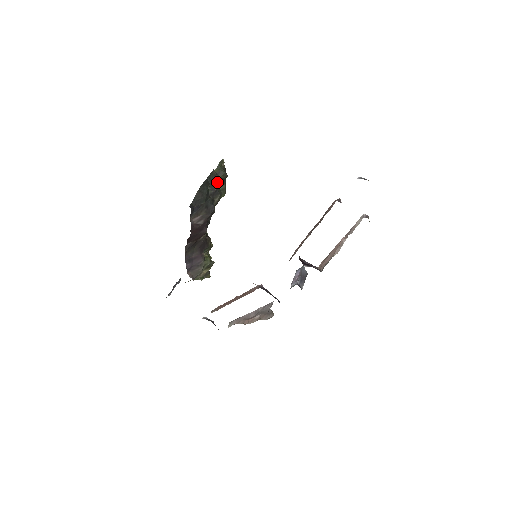
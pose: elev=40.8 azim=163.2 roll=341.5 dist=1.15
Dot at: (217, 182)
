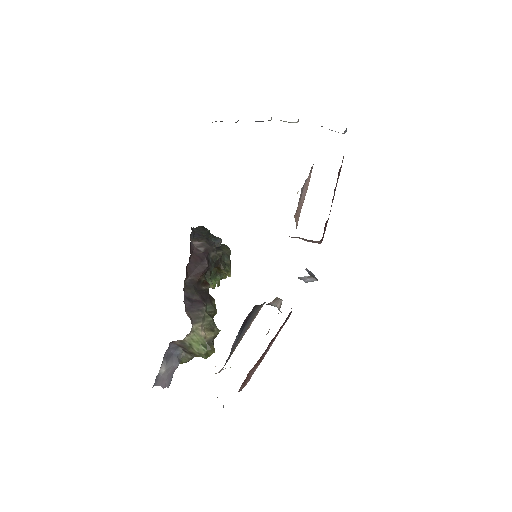
Dot at: (219, 239)
